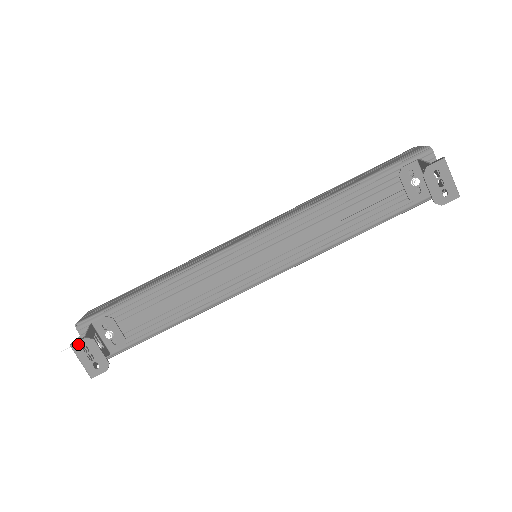
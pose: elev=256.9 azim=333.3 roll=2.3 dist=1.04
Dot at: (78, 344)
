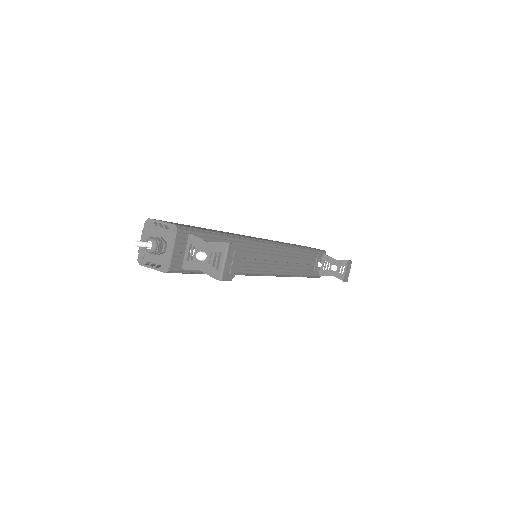
Dot at: (233, 246)
